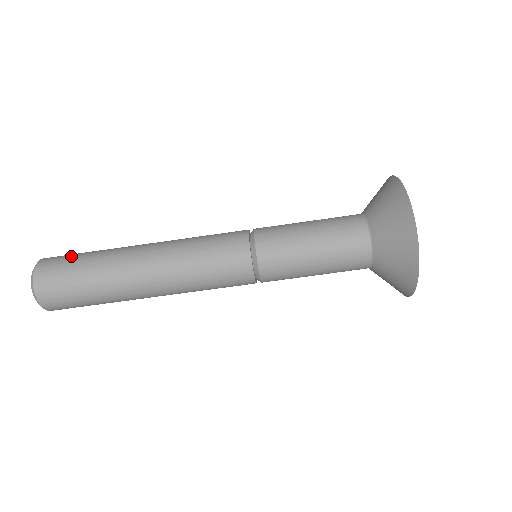
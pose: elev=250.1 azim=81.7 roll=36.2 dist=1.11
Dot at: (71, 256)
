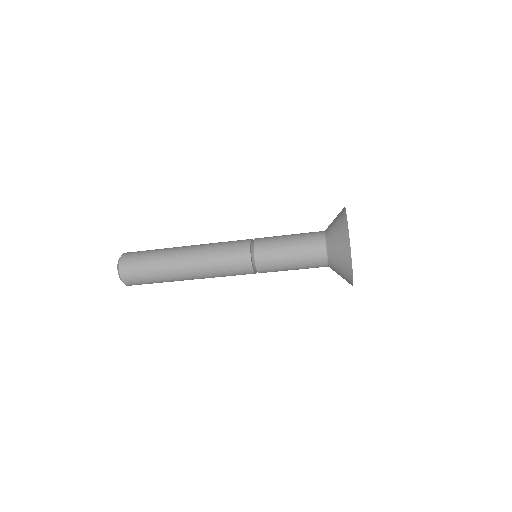
Dot at: (139, 263)
